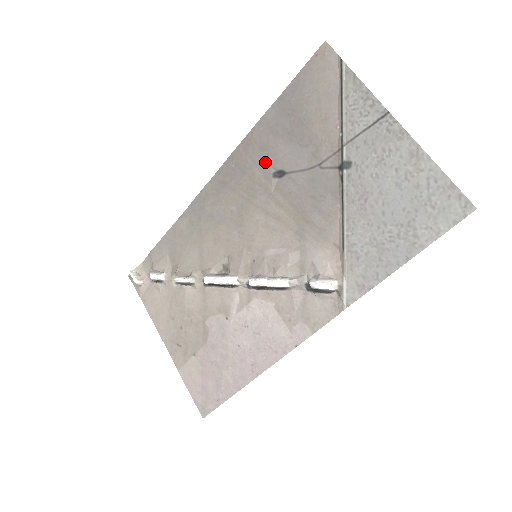
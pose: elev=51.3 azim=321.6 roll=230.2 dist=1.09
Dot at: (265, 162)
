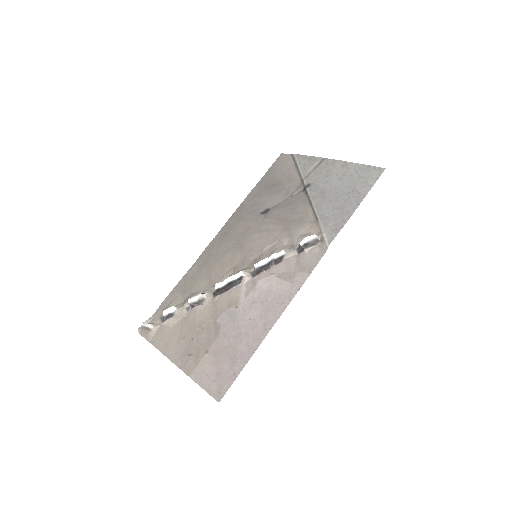
Dot at: (255, 210)
